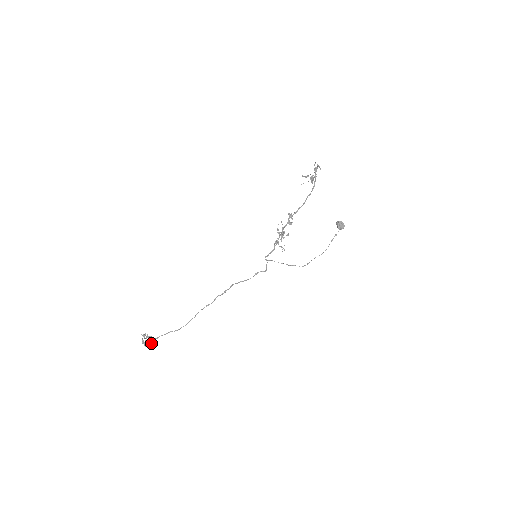
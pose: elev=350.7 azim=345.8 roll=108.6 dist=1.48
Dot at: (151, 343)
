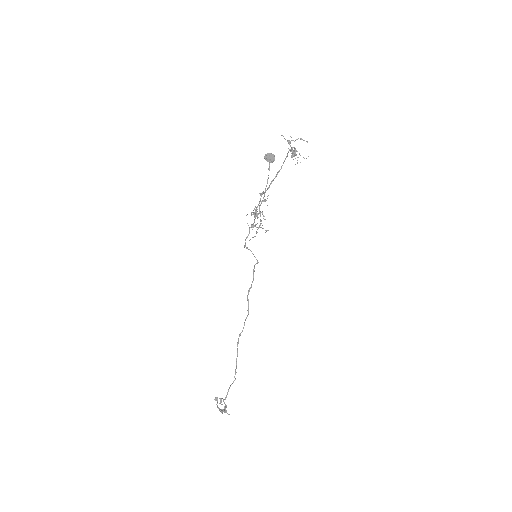
Dot at: (225, 407)
